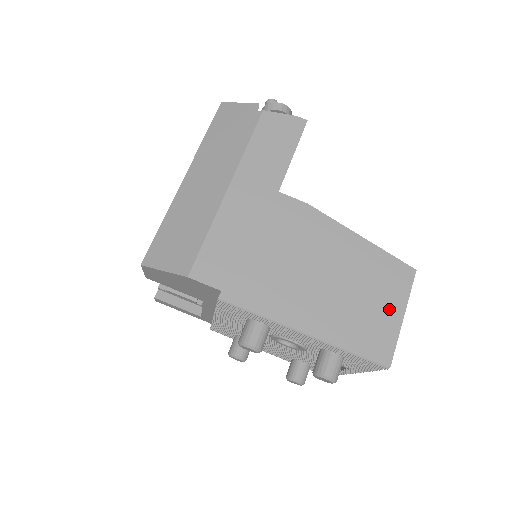
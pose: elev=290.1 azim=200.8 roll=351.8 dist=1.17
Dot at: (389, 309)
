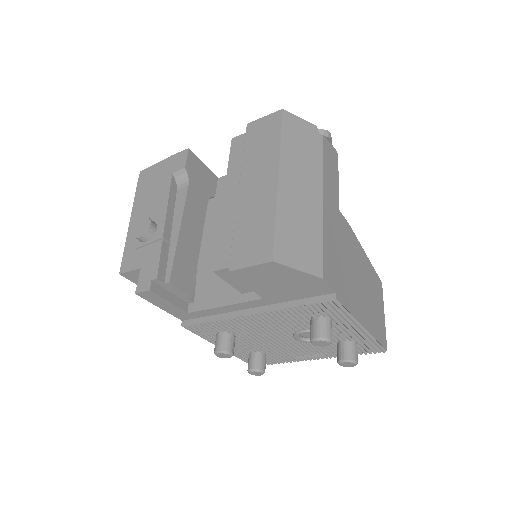
Dot at: (381, 310)
